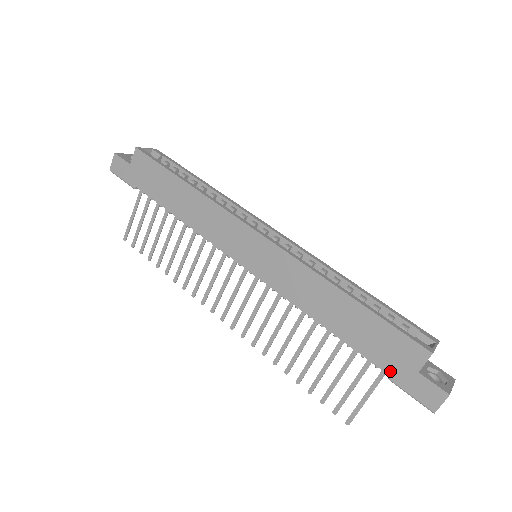
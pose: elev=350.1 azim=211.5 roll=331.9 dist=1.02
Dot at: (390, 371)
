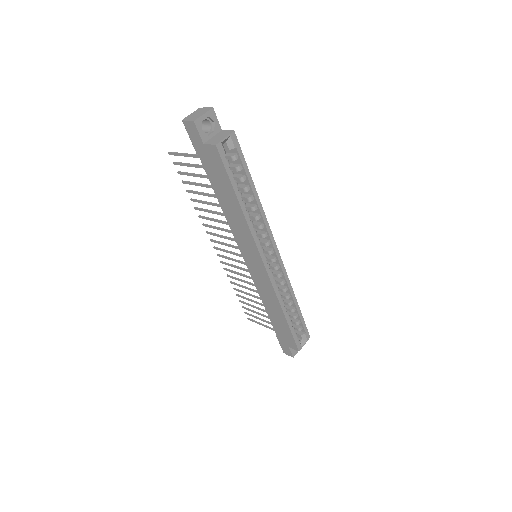
Dot at: (279, 337)
